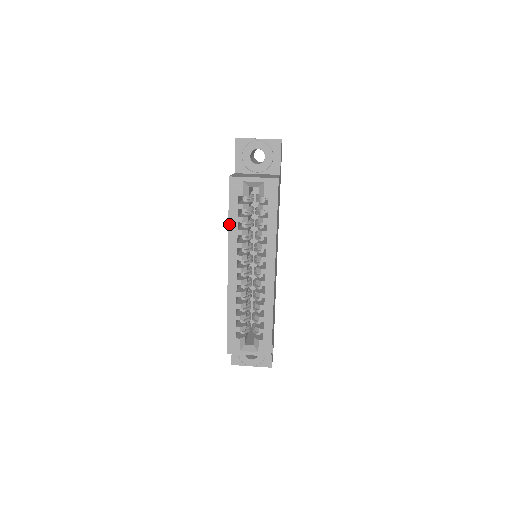
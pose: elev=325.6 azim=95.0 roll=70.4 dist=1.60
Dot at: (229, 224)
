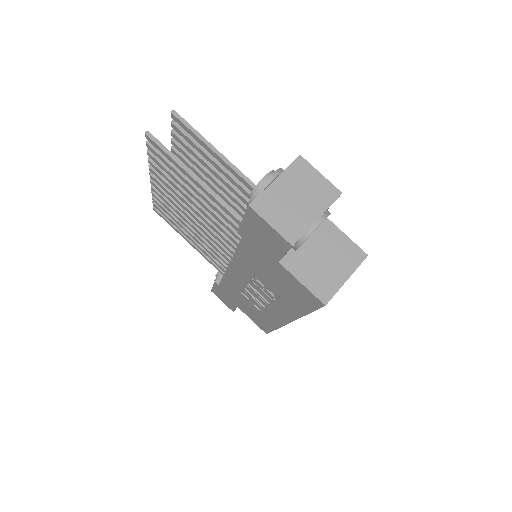
Dot at: (305, 315)
